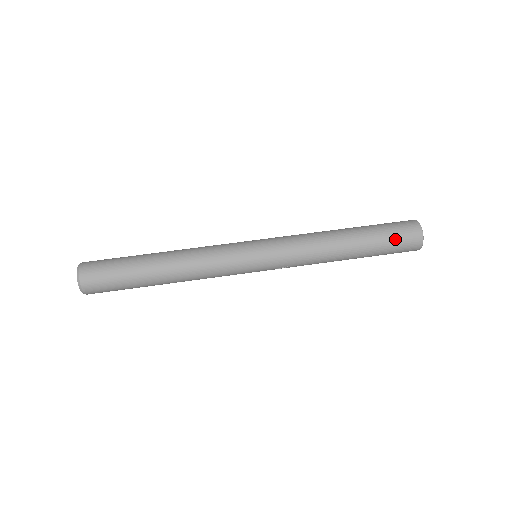
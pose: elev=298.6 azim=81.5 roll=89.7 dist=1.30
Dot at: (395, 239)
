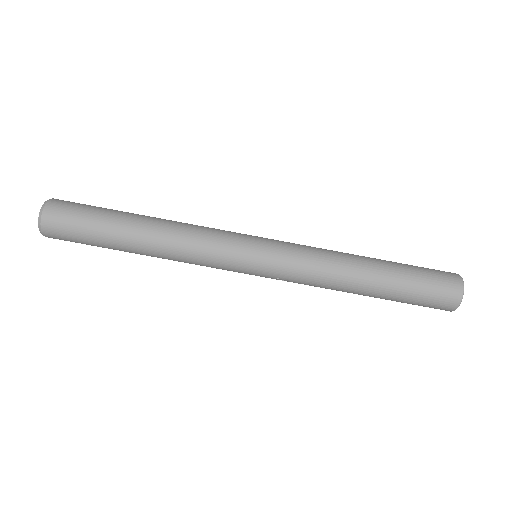
Dot at: (426, 294)
